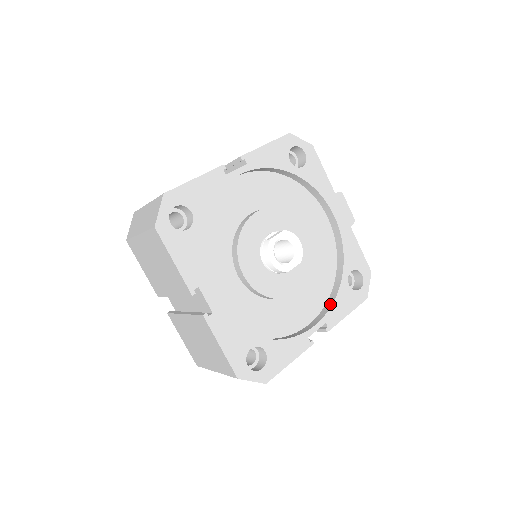
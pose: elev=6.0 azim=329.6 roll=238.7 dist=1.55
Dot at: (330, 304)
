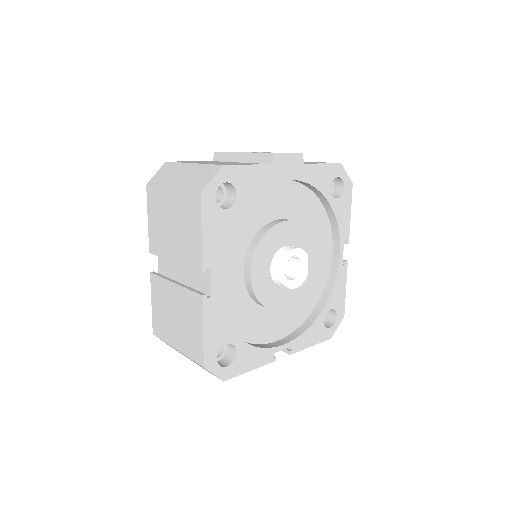
Dot at: (336, 227)
